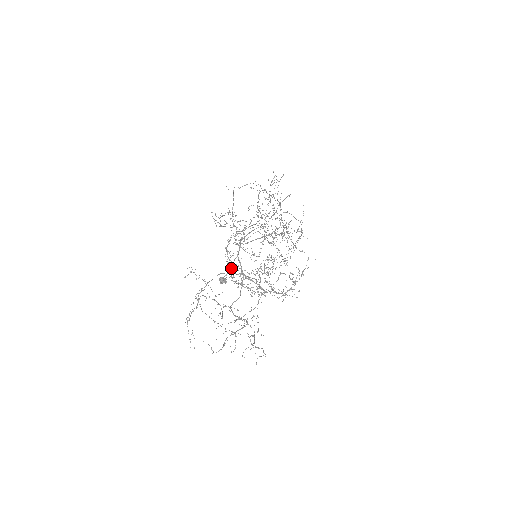
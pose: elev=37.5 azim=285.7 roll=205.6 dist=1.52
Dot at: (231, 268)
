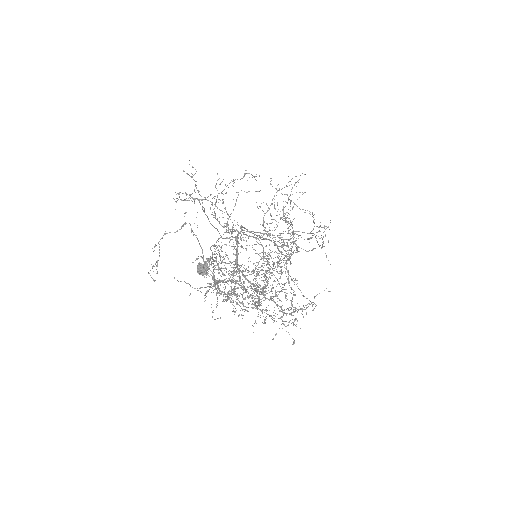
Dot at: (220, 255)
